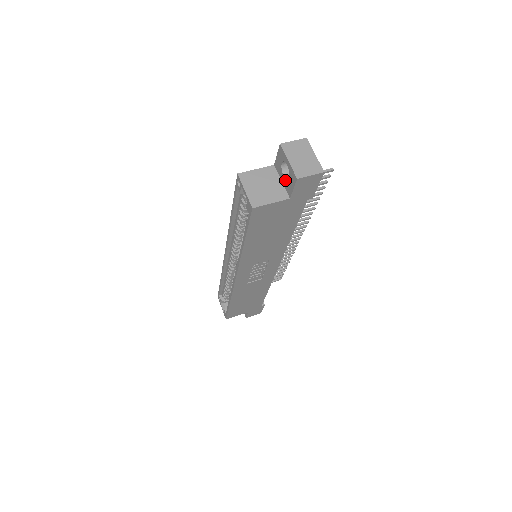
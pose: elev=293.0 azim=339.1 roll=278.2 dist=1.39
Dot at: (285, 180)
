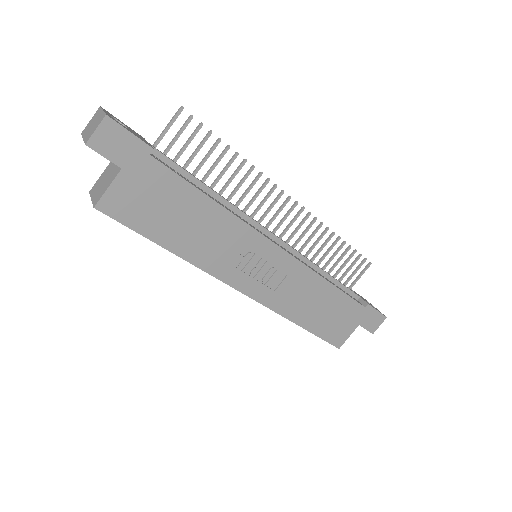
Dot at: occluded
